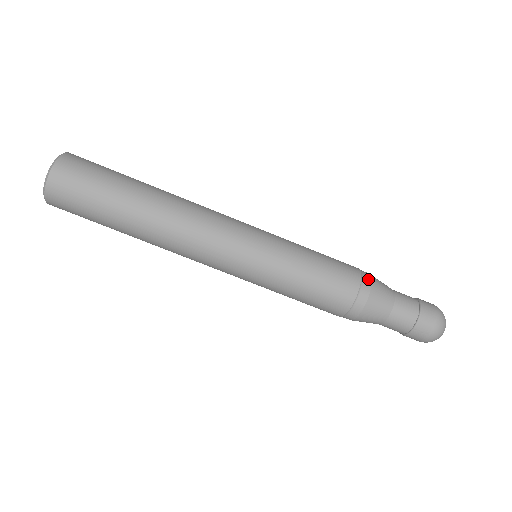
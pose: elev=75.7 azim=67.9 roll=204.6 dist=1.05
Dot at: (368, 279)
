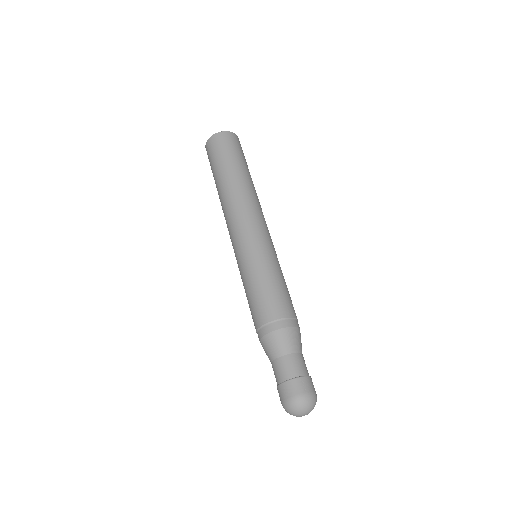
Dot at: occluded
